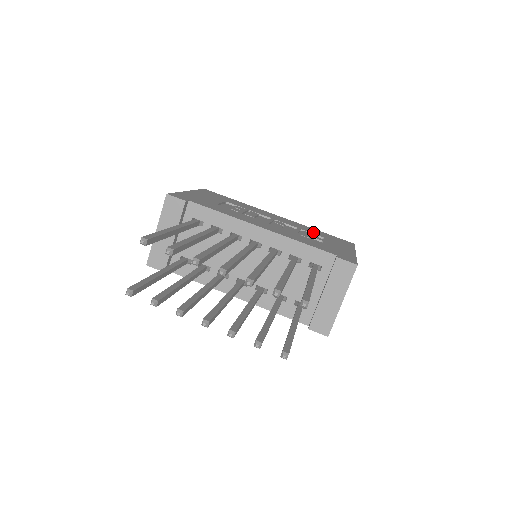
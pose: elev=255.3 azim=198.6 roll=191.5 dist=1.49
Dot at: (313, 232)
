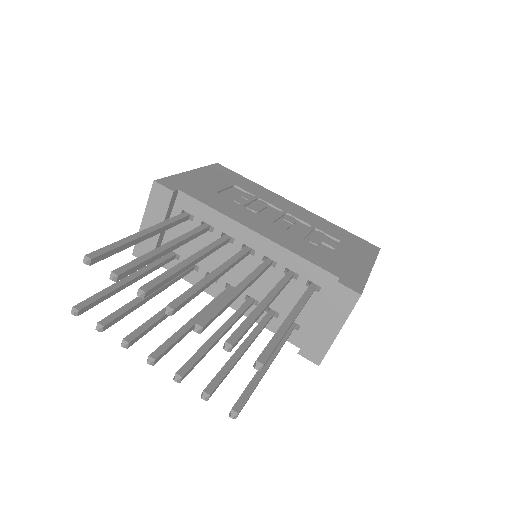
Dot at: (330, 232)
